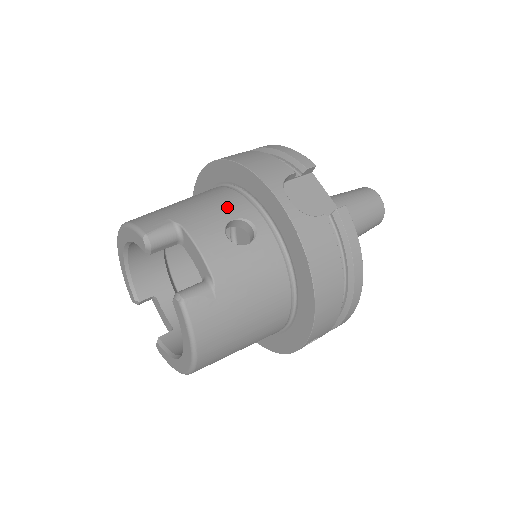
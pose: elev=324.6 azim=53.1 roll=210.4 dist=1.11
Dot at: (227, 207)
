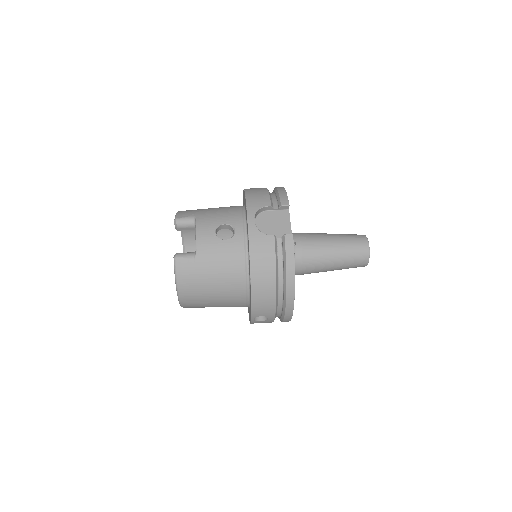
Dot at: (227, 216)
